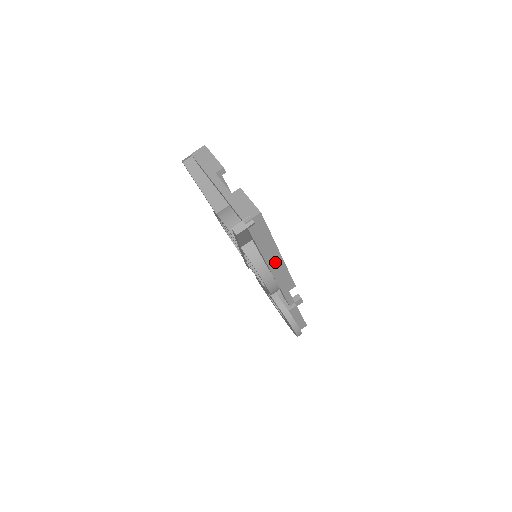
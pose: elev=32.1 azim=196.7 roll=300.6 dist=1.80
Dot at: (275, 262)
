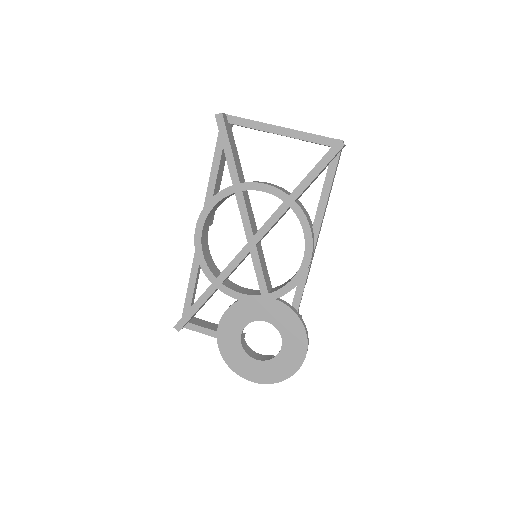
Dot at: occluded
